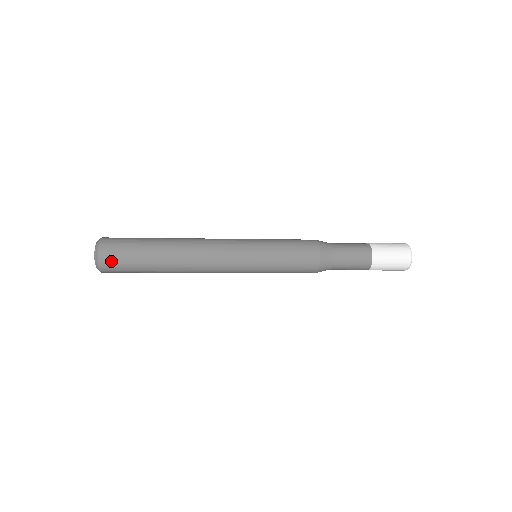
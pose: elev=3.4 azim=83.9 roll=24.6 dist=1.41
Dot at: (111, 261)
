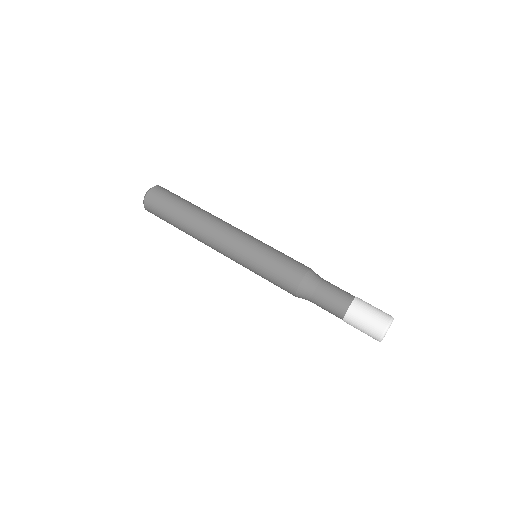
Dot at: (151, 209)
